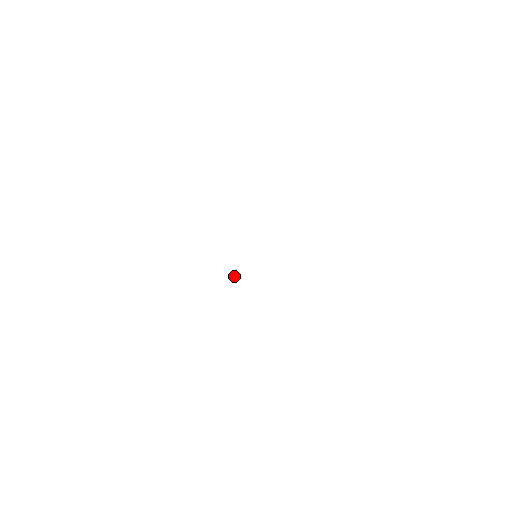
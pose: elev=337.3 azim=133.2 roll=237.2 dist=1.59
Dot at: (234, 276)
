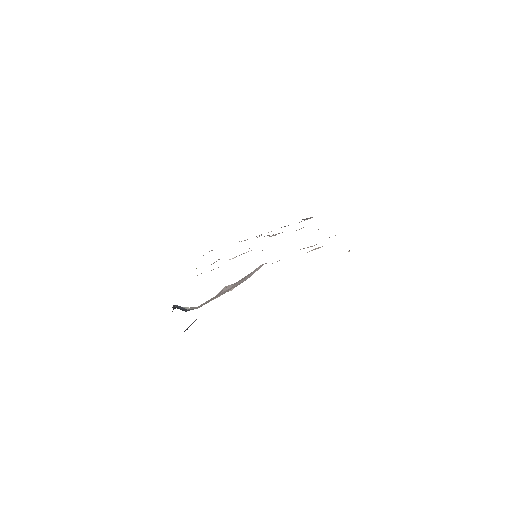
Dot at: (229, 259)
